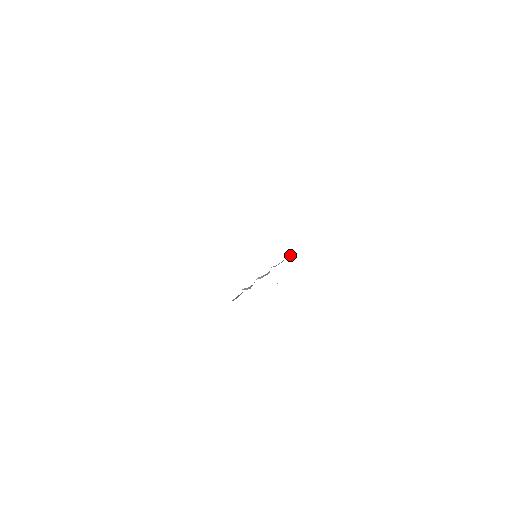
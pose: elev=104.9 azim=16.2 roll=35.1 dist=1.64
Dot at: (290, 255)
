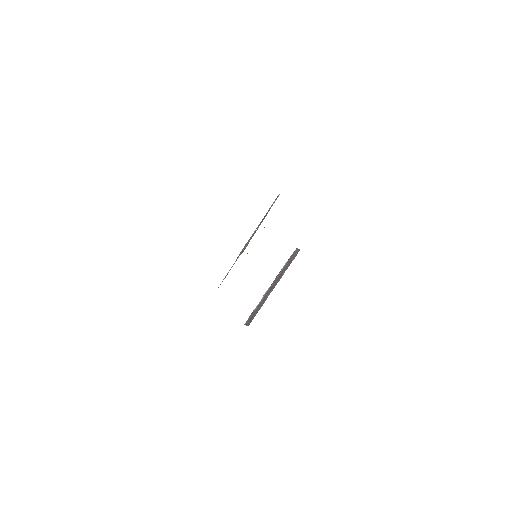
Dot at: occluded
